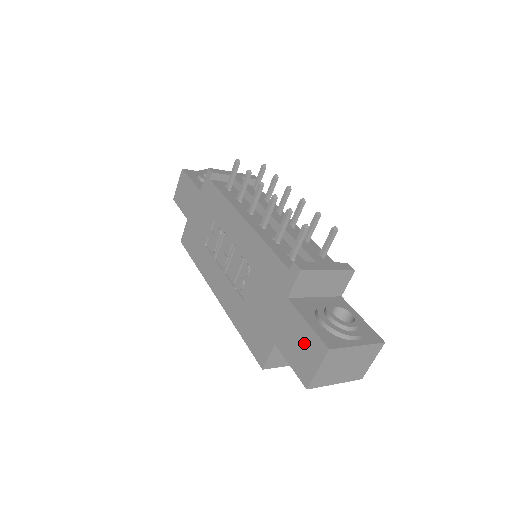
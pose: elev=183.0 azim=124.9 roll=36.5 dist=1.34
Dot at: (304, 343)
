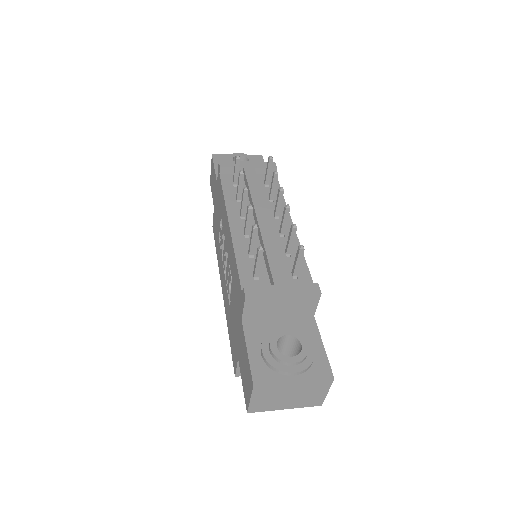
Dot at: (246, 370)
